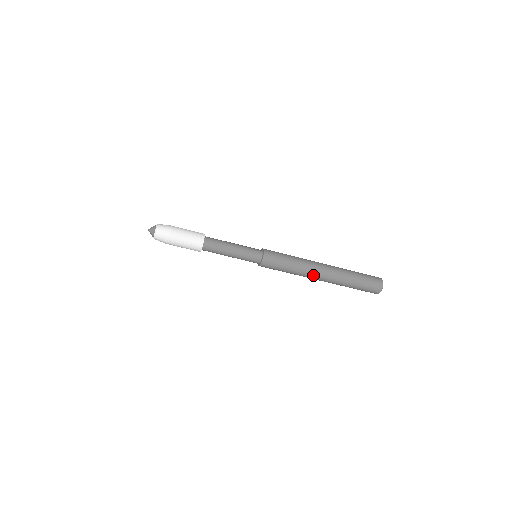
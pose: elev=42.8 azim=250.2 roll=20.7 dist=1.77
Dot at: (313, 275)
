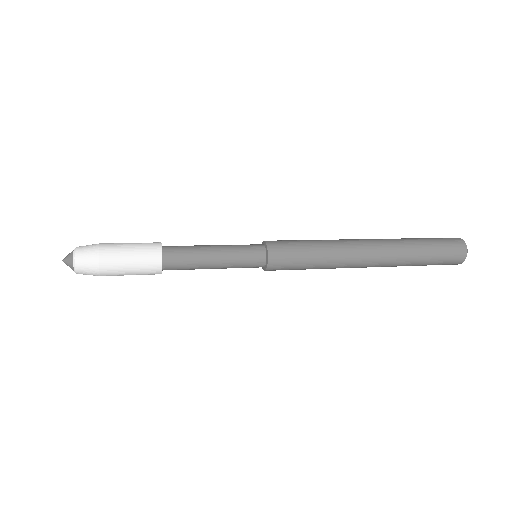
Dot at: occluded
